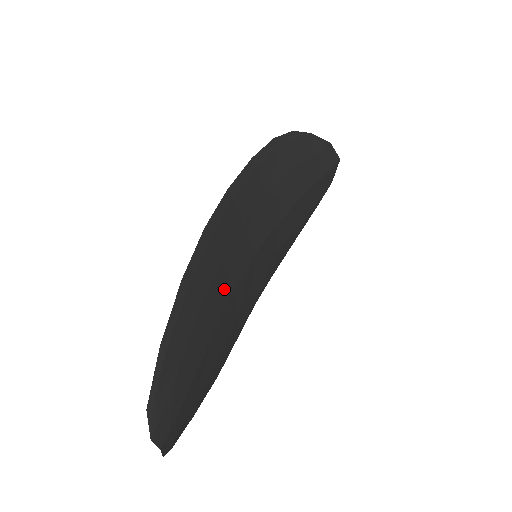
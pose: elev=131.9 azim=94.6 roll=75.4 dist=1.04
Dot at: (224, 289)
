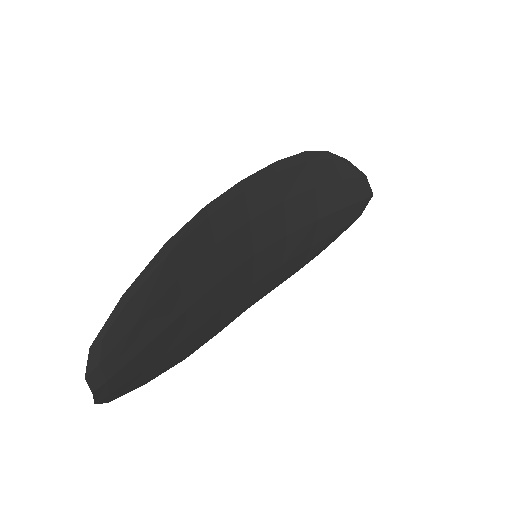
Dot at: (211, 273)
